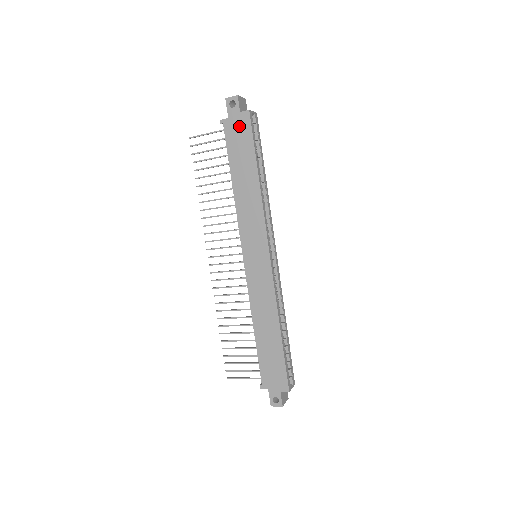
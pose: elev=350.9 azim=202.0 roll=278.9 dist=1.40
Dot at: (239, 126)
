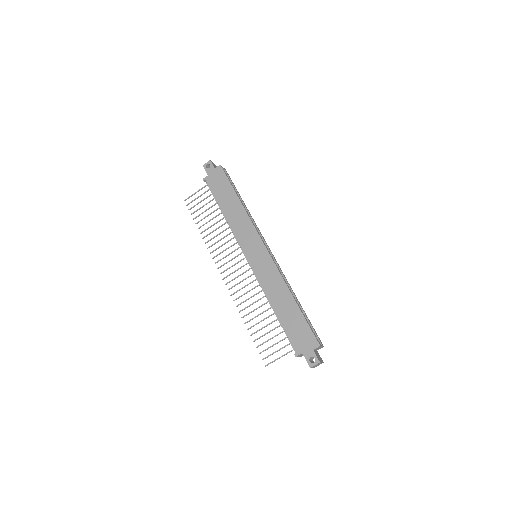
Dot at: (217, 176)
